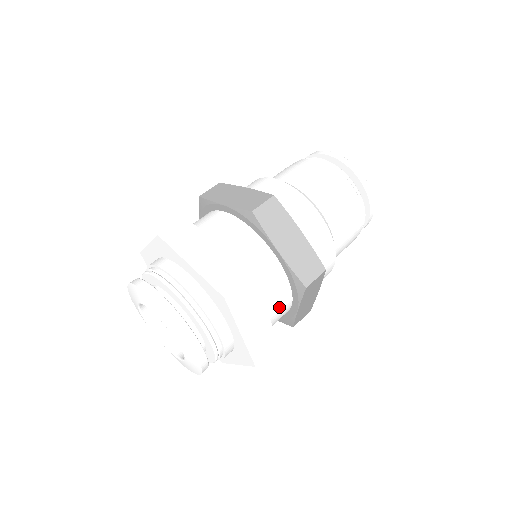
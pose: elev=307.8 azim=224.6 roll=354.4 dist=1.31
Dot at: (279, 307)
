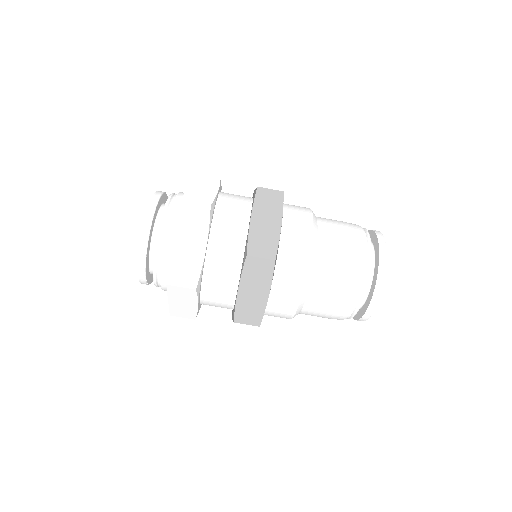
Dot at: occluded
